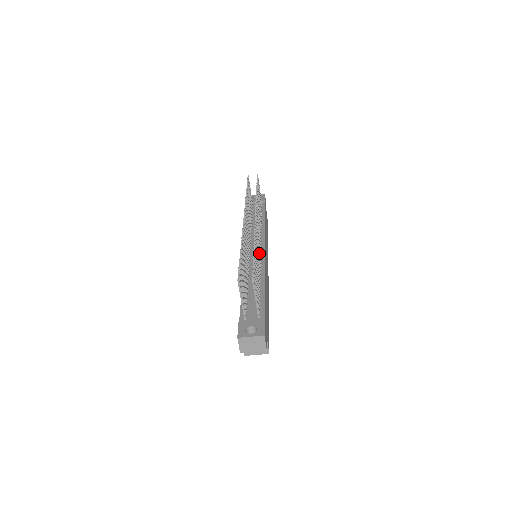
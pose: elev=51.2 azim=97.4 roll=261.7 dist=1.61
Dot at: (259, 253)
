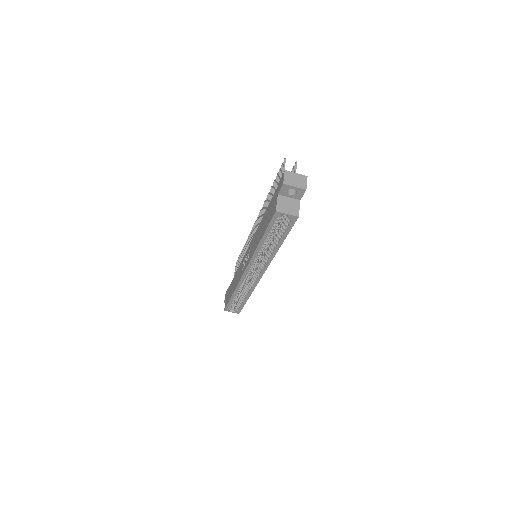
Dot at: occluded
